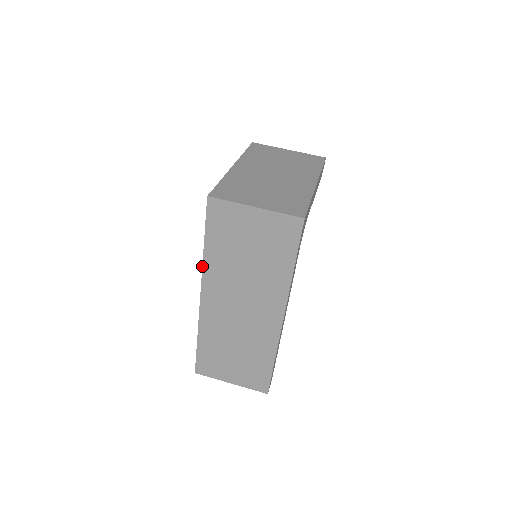
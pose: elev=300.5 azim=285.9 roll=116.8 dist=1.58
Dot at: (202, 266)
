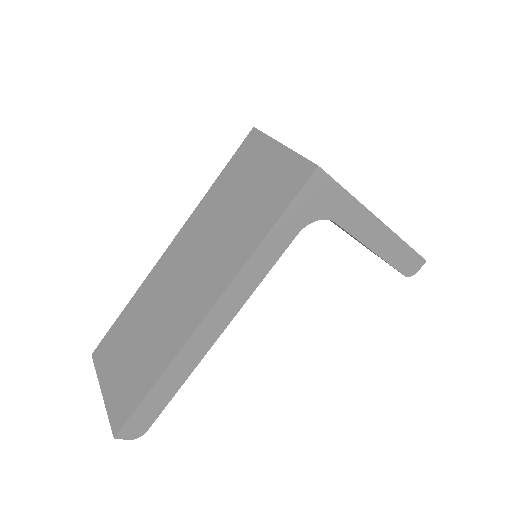
Dot at: (196, 207)
